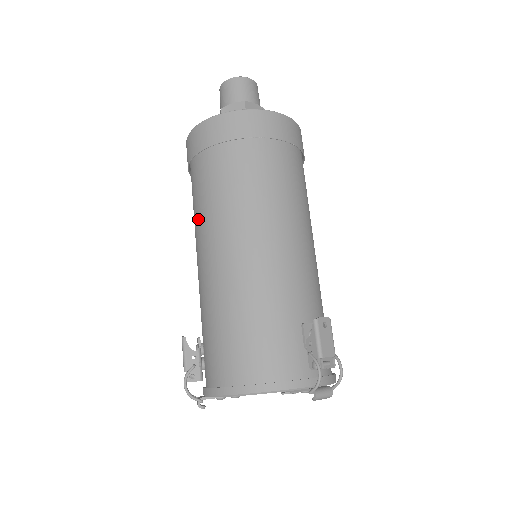
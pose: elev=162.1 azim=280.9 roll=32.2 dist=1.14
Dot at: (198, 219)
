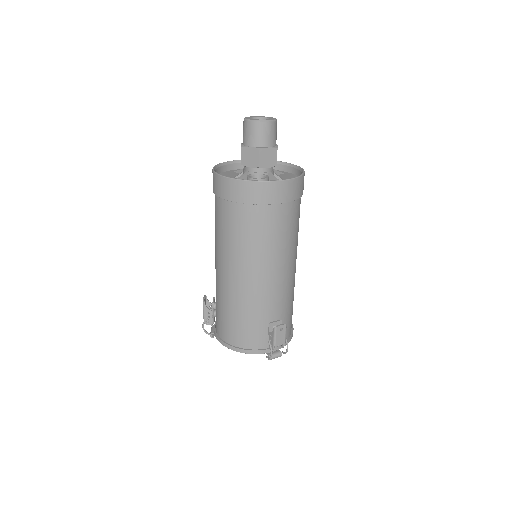
Dot at: (216, 237)
